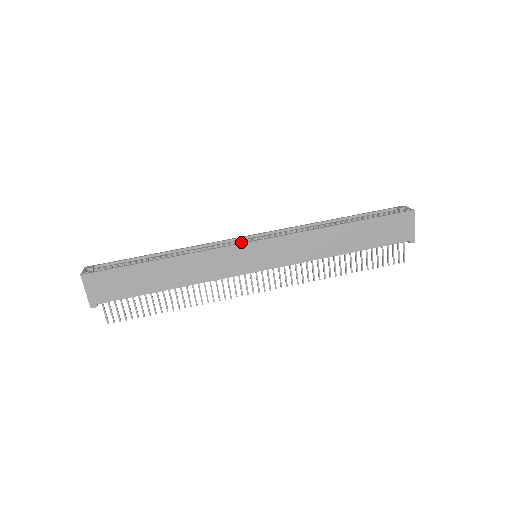
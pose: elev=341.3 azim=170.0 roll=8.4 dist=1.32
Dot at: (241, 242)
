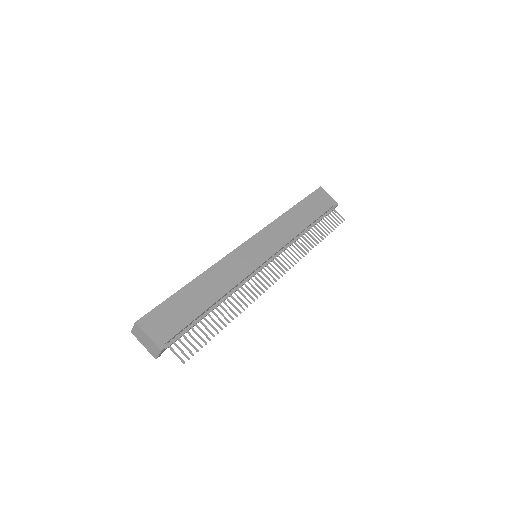
Dot at: occluded
